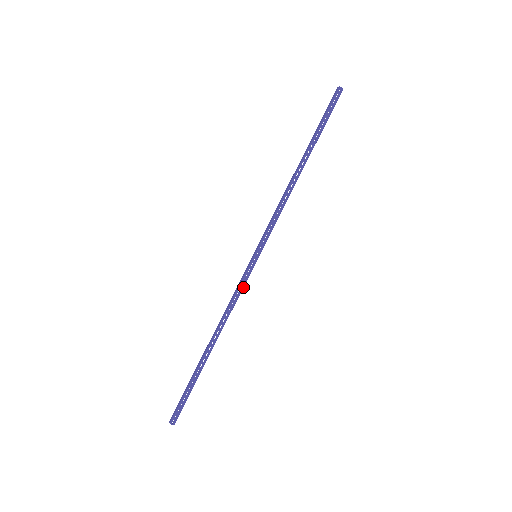
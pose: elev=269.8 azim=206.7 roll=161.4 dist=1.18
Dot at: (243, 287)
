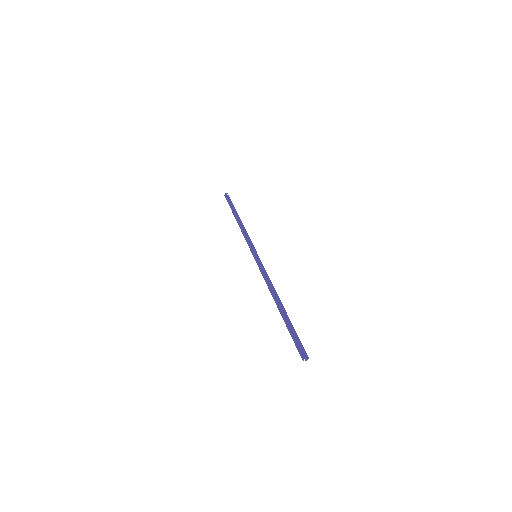
Dot at: occluded
